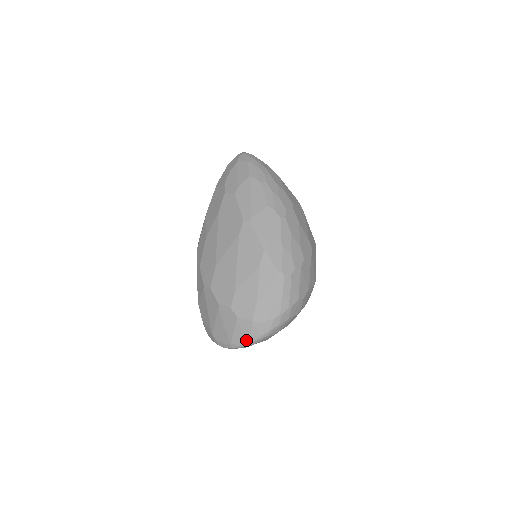
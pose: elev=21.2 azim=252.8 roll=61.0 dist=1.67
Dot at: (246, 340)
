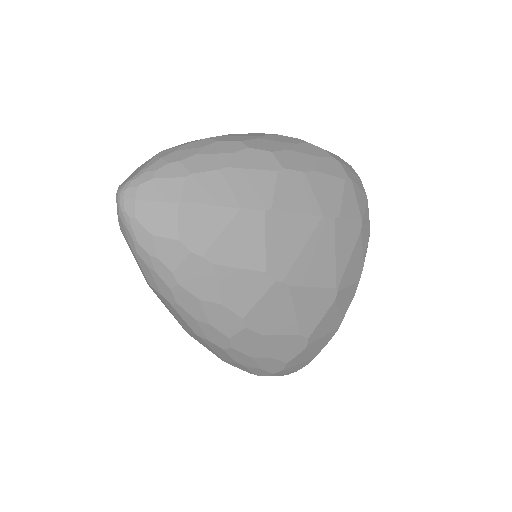
Dot at: occluded
